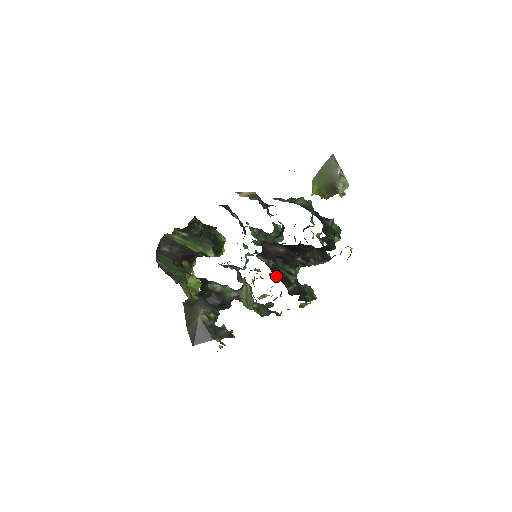
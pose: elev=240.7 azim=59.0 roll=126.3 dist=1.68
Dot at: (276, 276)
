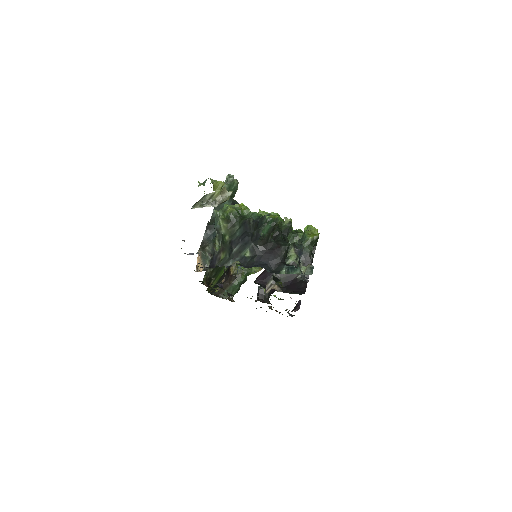
Dot at: (288, 281)
